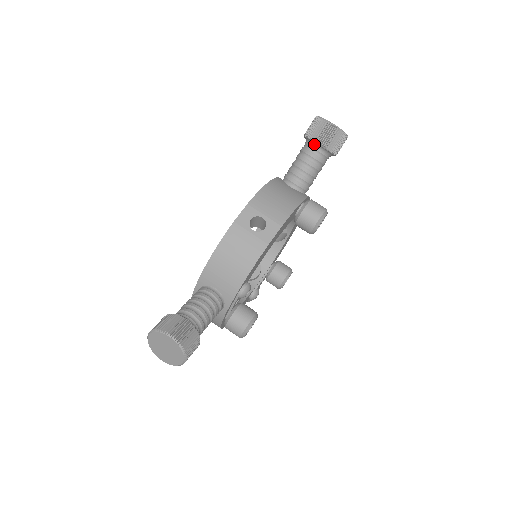
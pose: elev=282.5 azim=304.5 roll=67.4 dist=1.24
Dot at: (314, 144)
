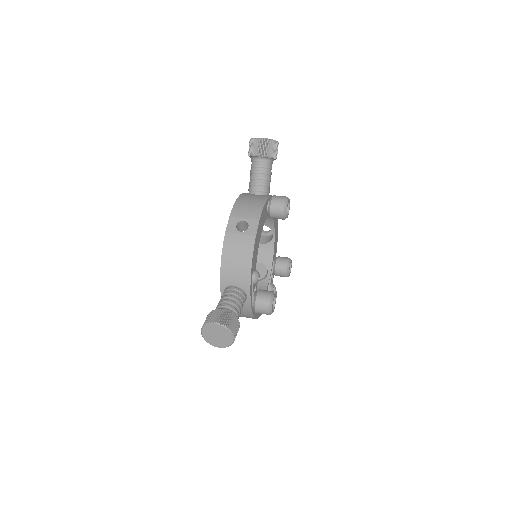
Dot at: (257, 158)
